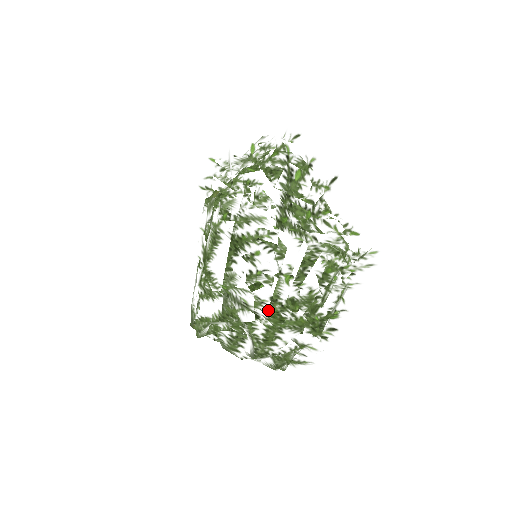
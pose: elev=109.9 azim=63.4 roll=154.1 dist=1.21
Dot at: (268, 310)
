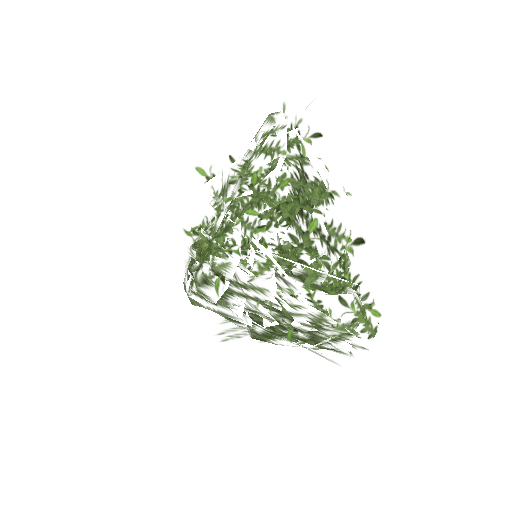
Dot at: occluded
